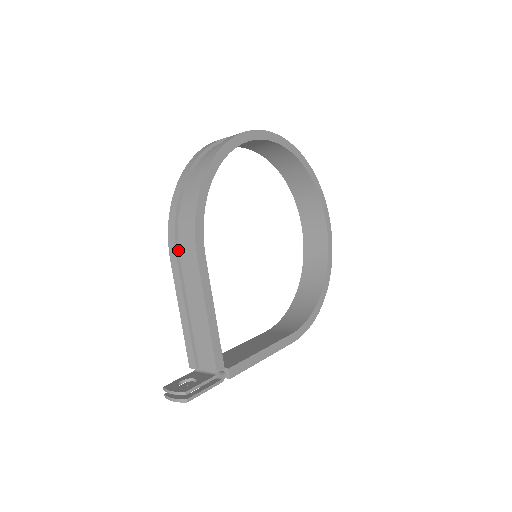
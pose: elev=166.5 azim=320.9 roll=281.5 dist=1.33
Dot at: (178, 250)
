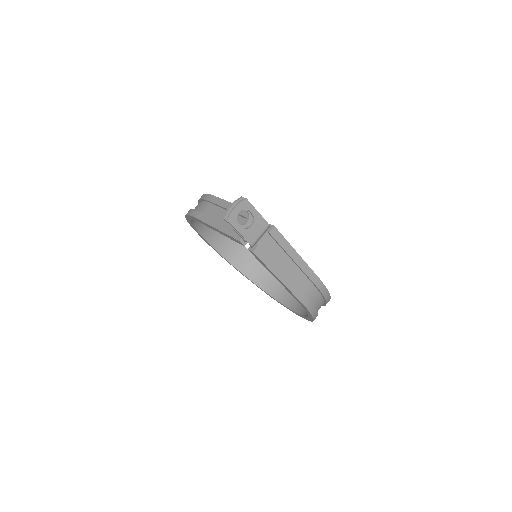
Dot at: occluded
